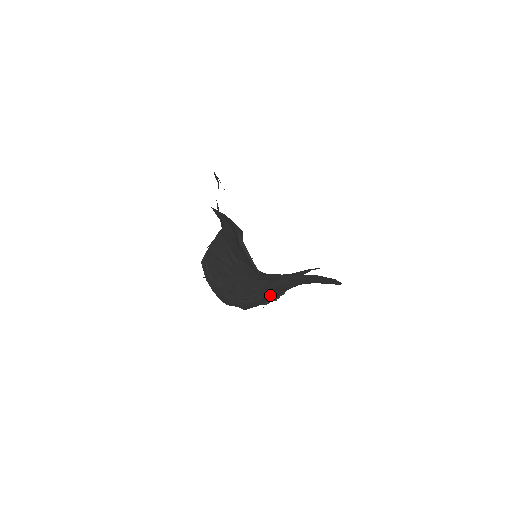
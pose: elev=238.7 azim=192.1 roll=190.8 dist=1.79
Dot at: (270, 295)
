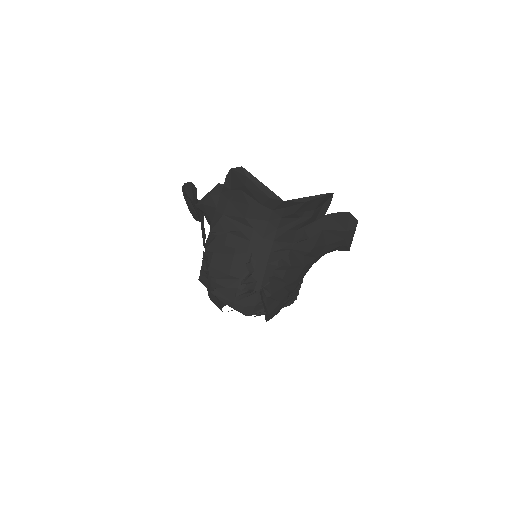
Dot at: (292, 270)
